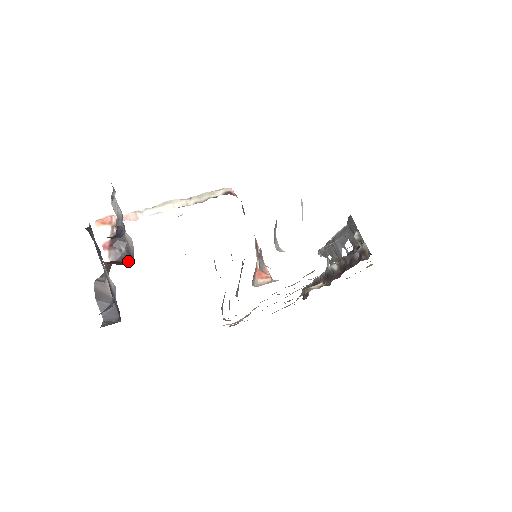
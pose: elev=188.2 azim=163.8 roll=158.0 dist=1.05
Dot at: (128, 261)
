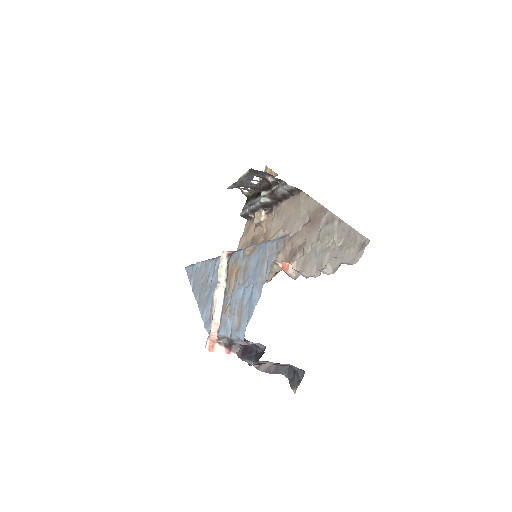
Dot at: occluded
